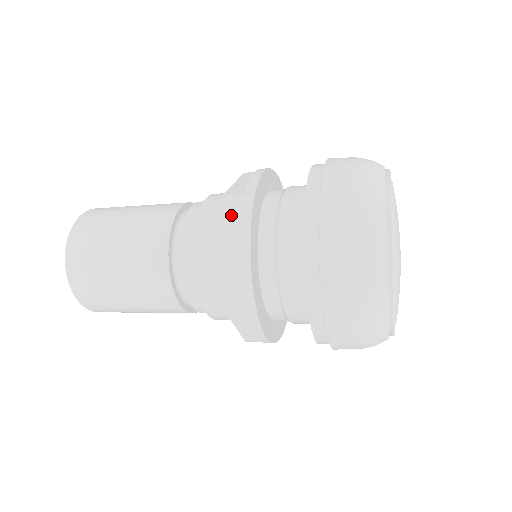
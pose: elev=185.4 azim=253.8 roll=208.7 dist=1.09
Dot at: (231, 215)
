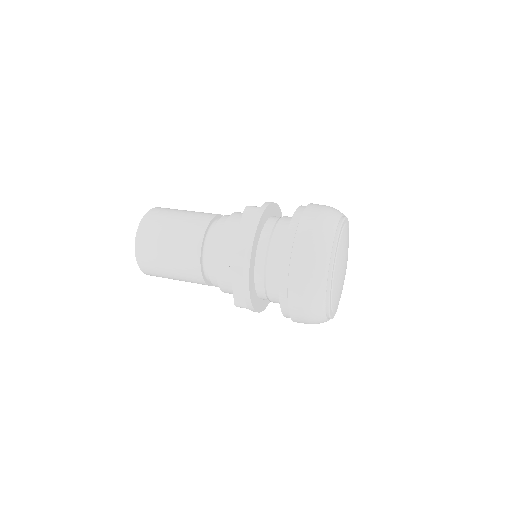
Dot at: (237, 269)
